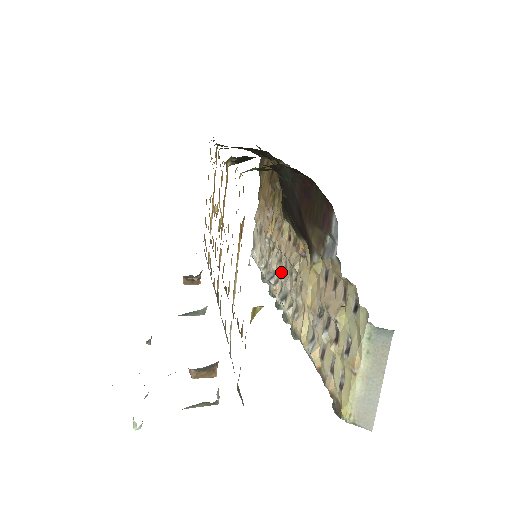
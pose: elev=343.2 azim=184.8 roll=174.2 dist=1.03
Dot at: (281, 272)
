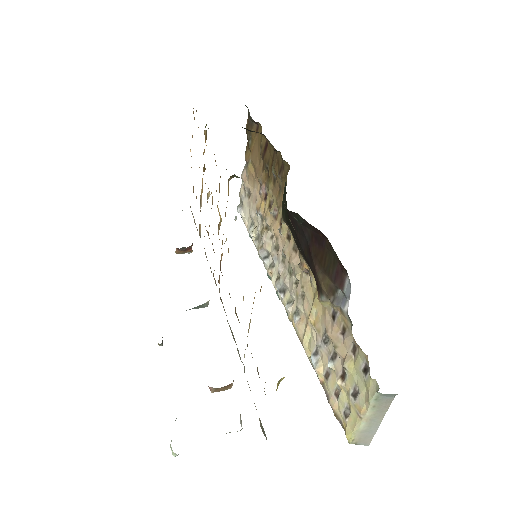
Dot at: (278, 262)
